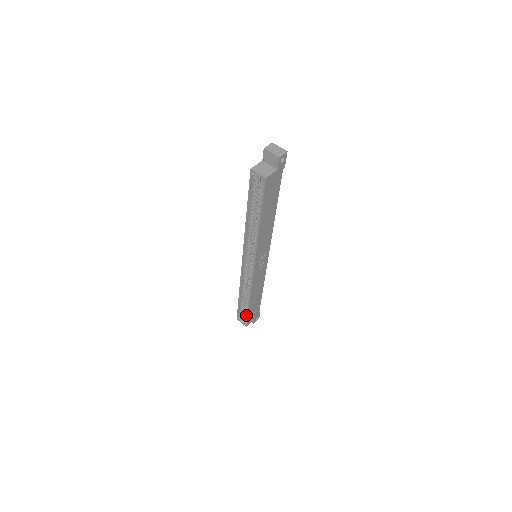
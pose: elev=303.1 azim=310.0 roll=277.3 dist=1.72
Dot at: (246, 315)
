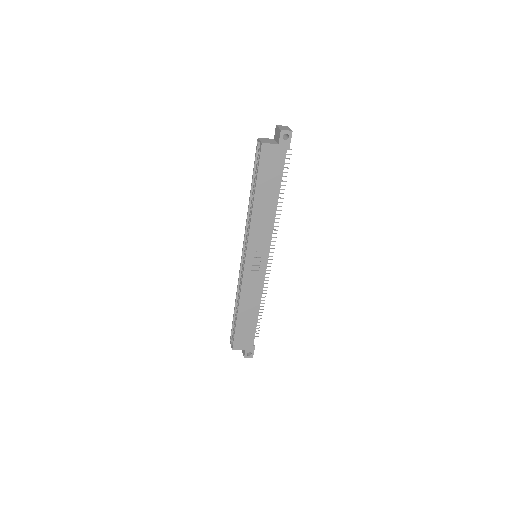
Dot at: occluded
